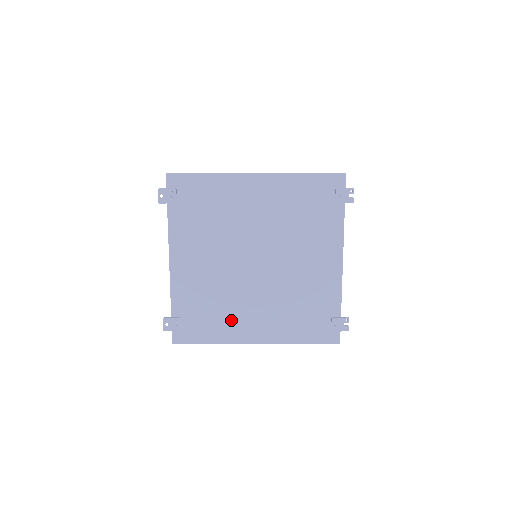
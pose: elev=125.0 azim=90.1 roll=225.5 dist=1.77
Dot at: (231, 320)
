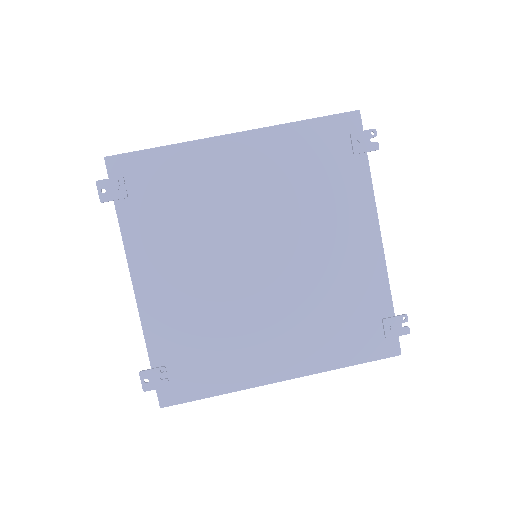
Dot at: (240, 354)
